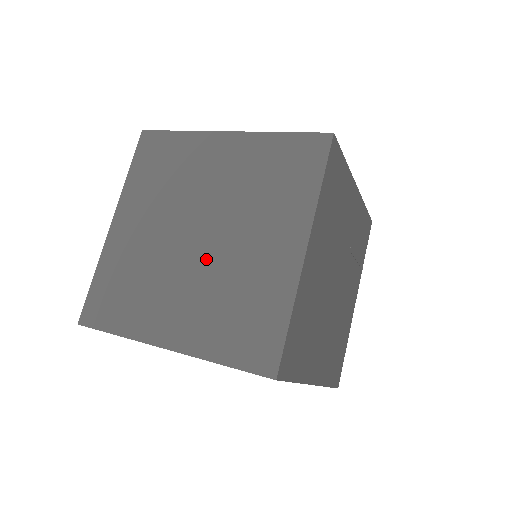
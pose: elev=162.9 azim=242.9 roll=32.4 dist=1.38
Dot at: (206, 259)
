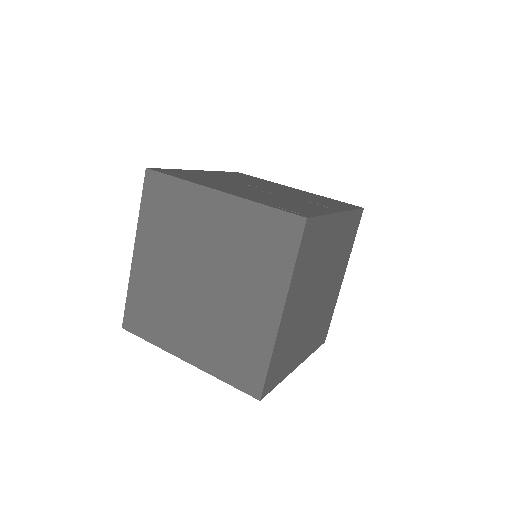
Dot at: (209, 303)
